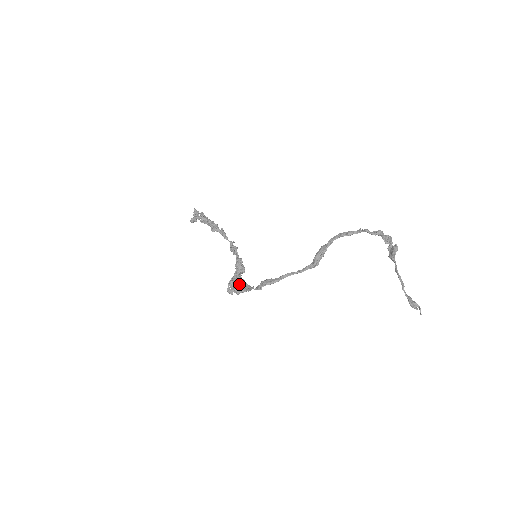
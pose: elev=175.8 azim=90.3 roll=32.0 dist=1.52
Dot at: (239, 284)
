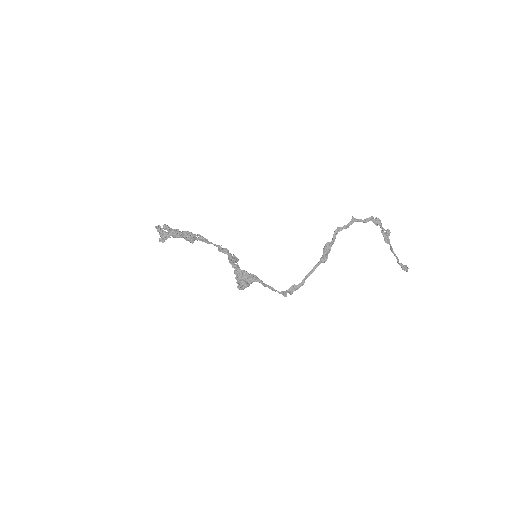
Dot at: (246, 279)
